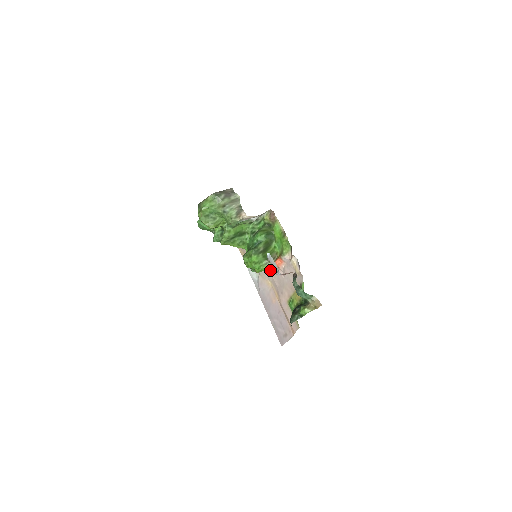
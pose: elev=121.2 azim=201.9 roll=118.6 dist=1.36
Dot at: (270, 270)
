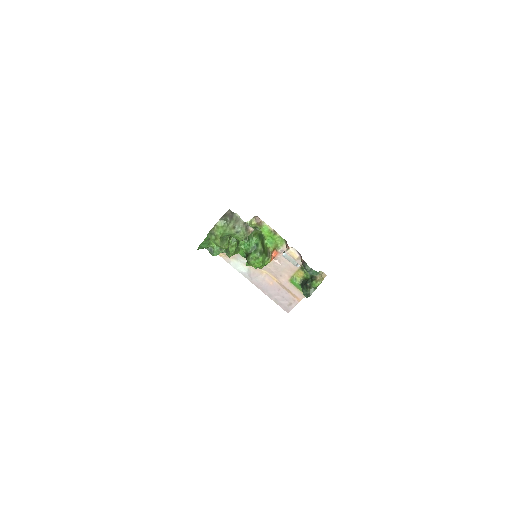
Dot at: occluded
